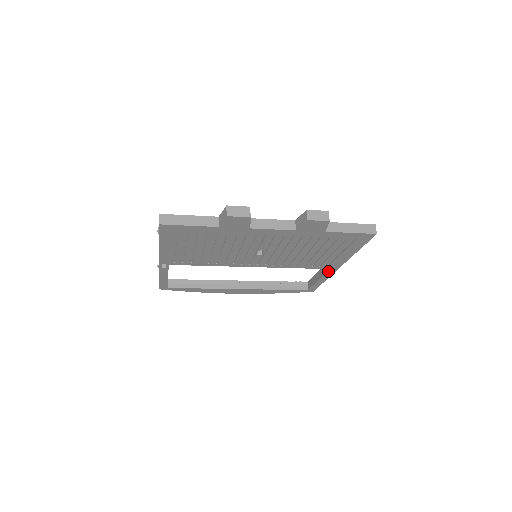
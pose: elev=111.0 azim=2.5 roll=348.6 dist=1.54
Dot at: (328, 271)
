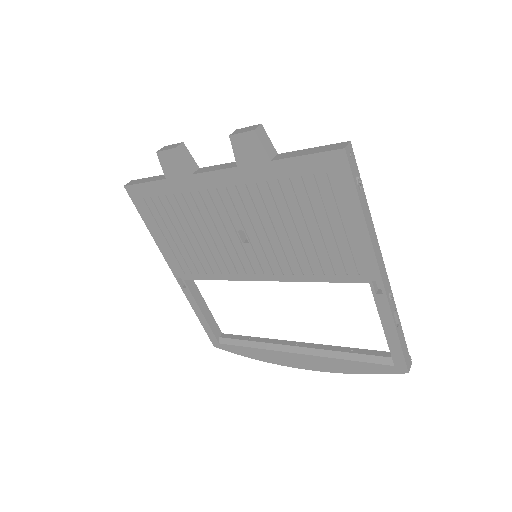
Dot at: (373, 292)
